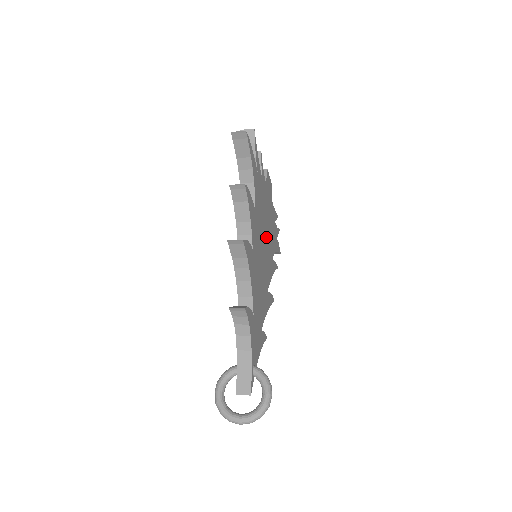
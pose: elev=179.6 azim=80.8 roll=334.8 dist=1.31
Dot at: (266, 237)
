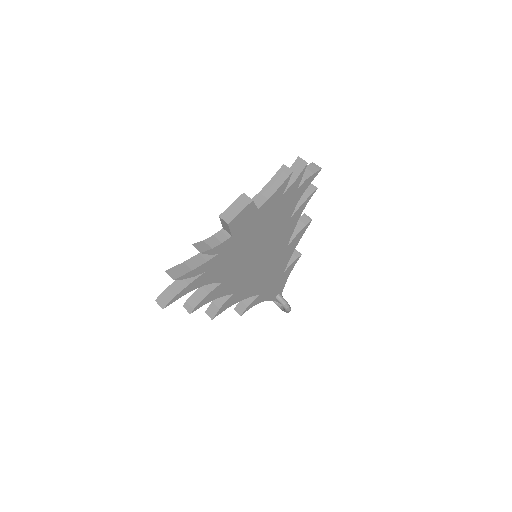
Dot at: (261, 243)
